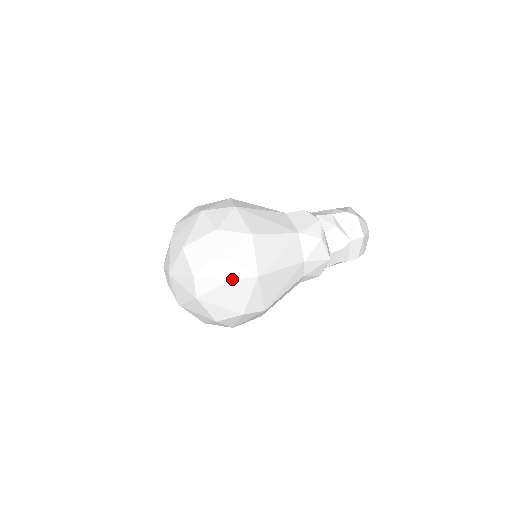
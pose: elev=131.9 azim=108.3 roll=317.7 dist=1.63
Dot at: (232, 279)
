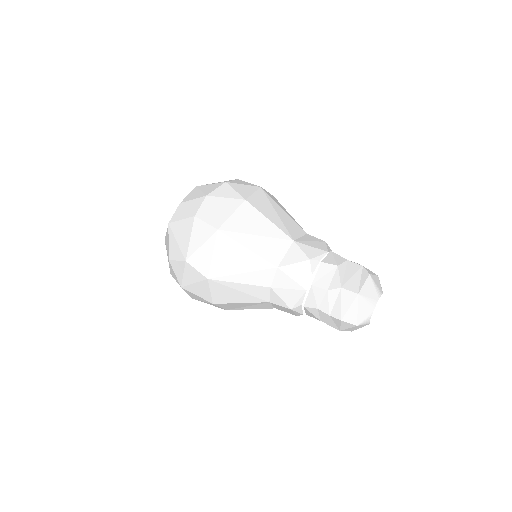
Dot at: (198, 216)
